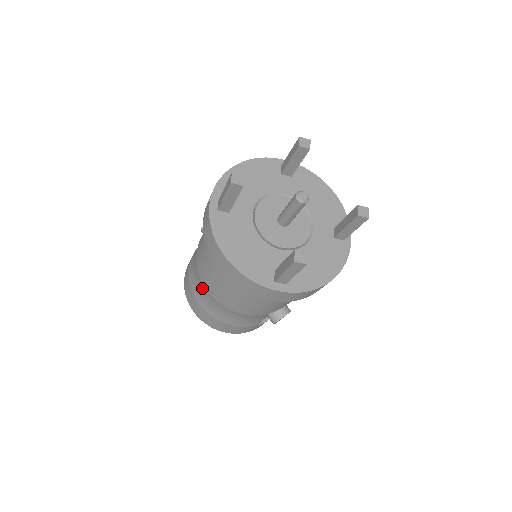
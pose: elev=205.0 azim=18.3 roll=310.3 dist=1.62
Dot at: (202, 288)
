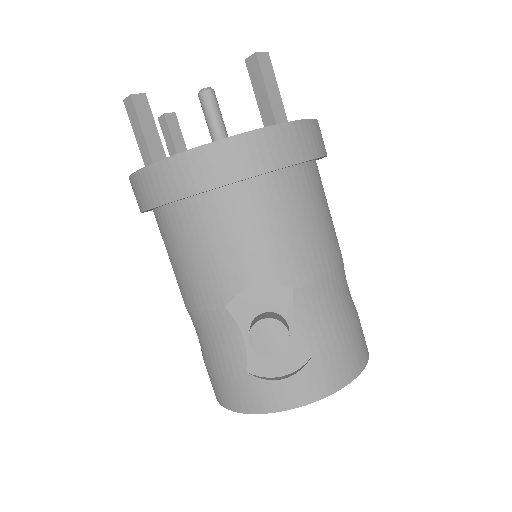
Dot at: occluded
